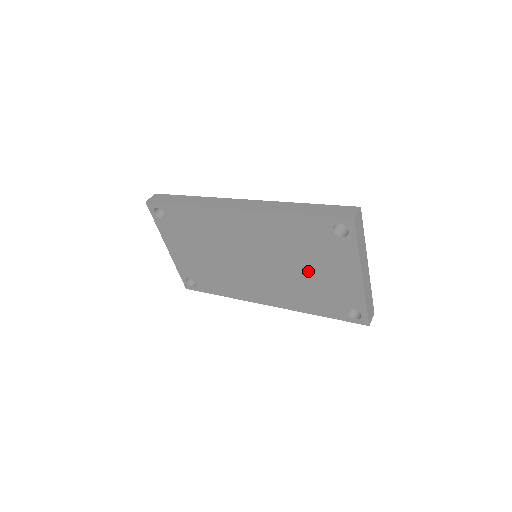
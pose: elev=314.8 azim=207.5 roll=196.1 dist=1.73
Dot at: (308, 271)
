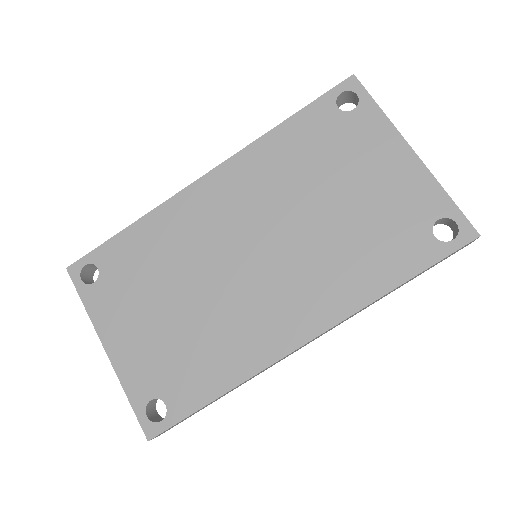
Dot at: (339, 201)
